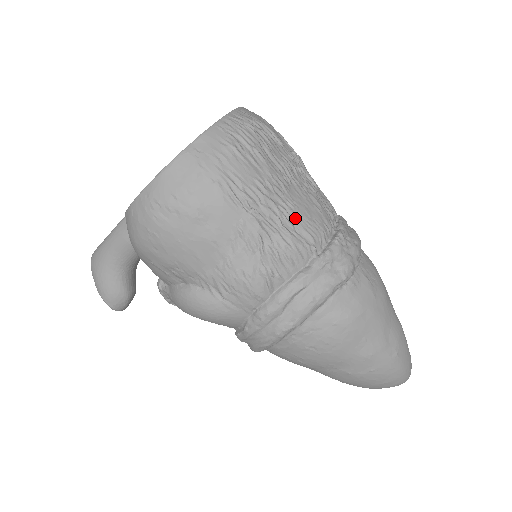
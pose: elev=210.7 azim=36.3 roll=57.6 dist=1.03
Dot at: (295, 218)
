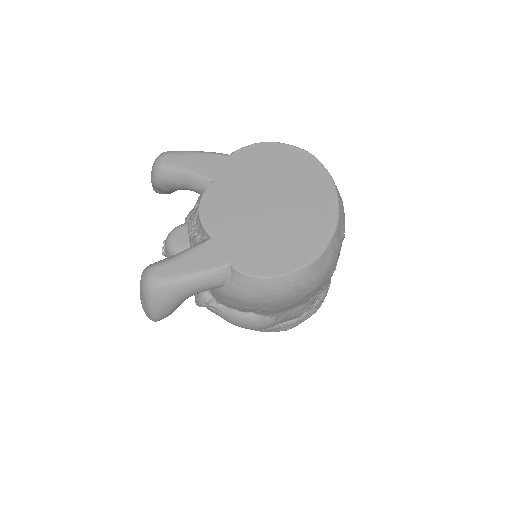
Dot at: occluded
